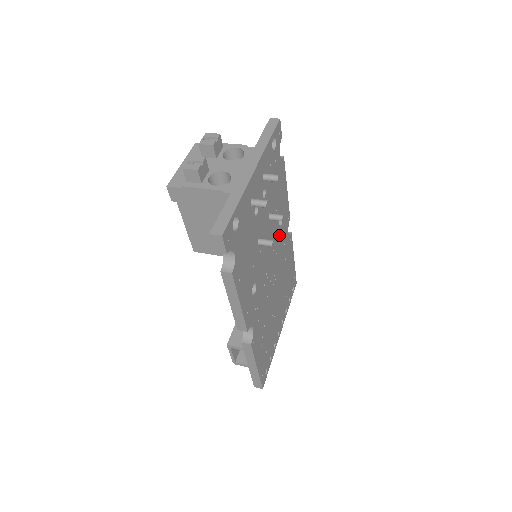
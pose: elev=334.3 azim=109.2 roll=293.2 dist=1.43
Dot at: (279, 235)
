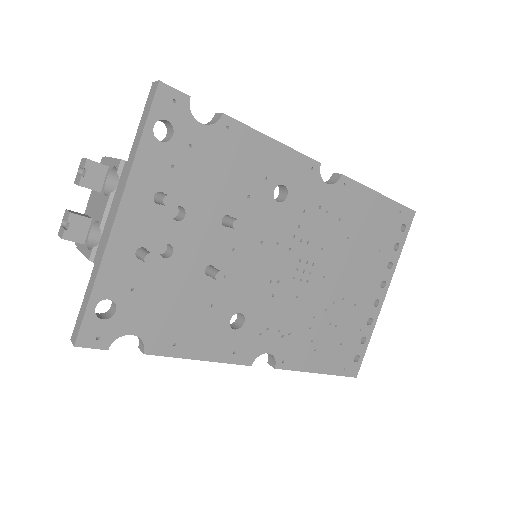
Dot at: (288, 212)
